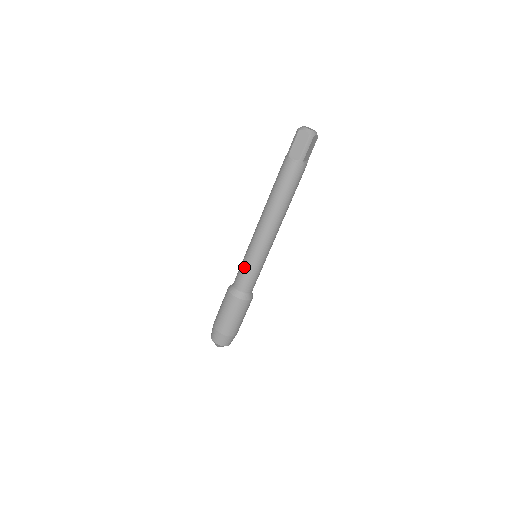
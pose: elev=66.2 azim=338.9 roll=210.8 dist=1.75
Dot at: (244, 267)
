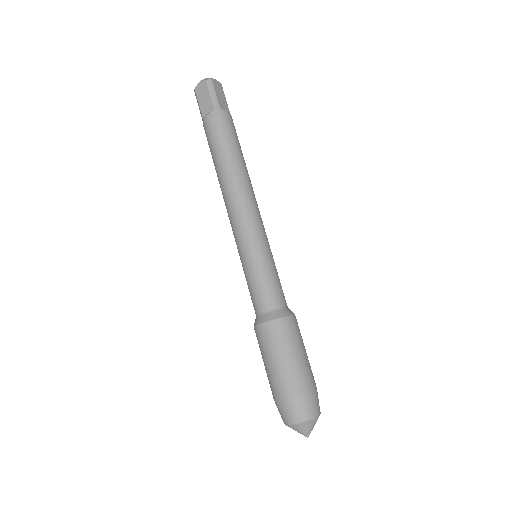
Dot at: (248, 276)
